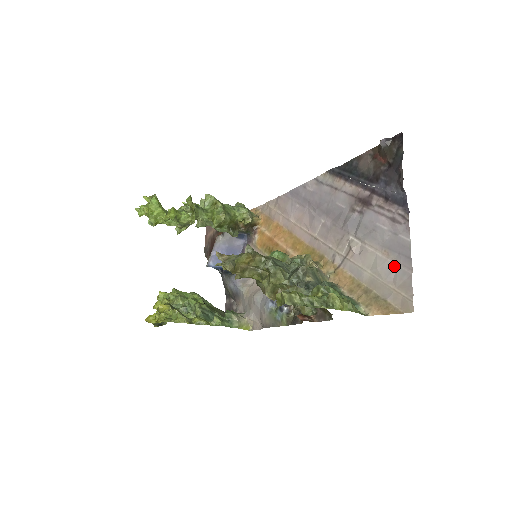
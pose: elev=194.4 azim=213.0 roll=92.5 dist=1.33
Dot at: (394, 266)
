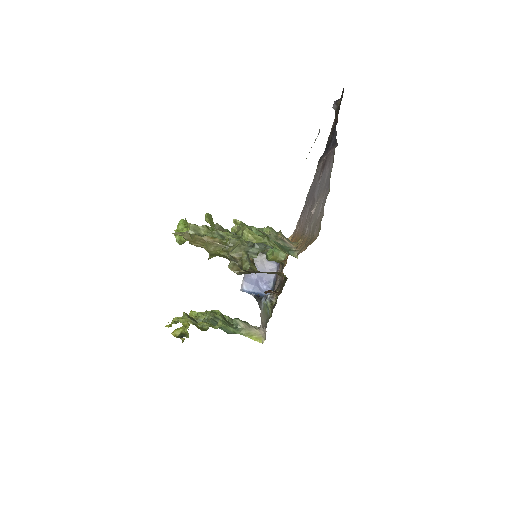
Dot at: (322, 200)
